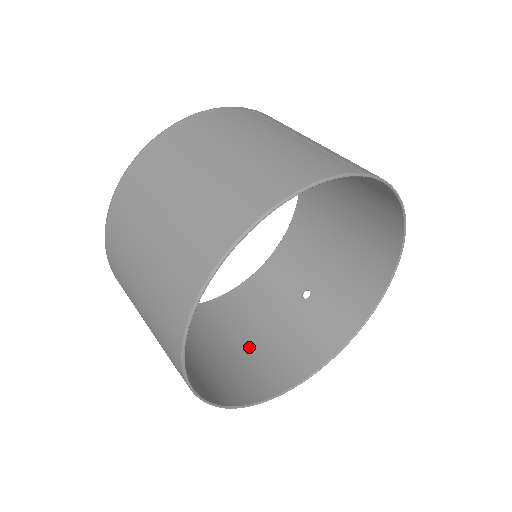
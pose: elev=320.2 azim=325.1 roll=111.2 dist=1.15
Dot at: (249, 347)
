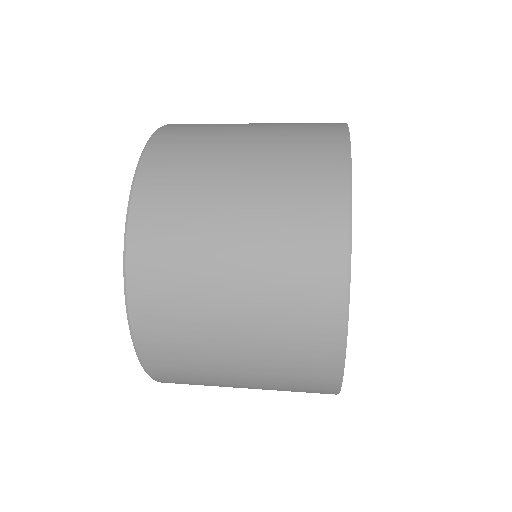
Dot at: occluded
